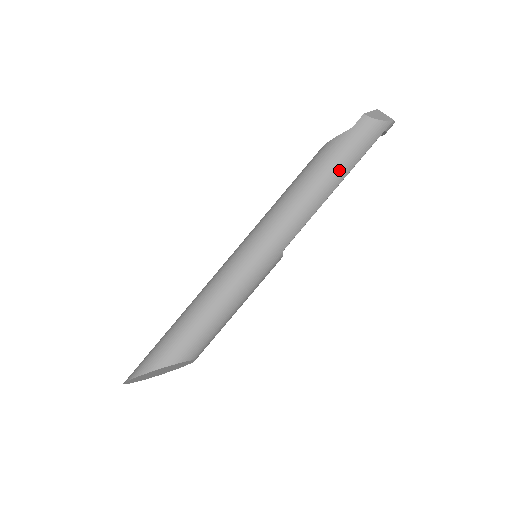
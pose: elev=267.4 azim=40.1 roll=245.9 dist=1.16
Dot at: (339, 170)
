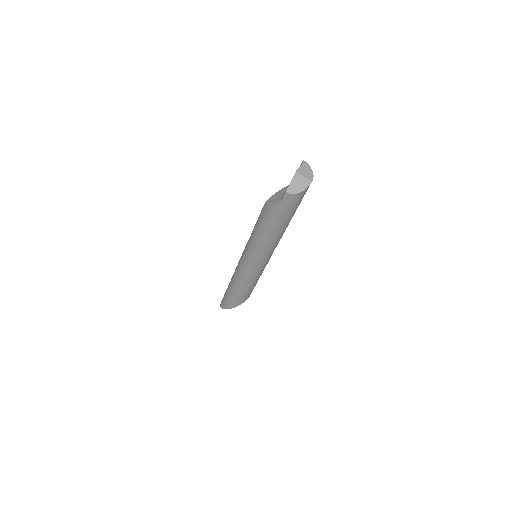
Dot at: (285, 222)
